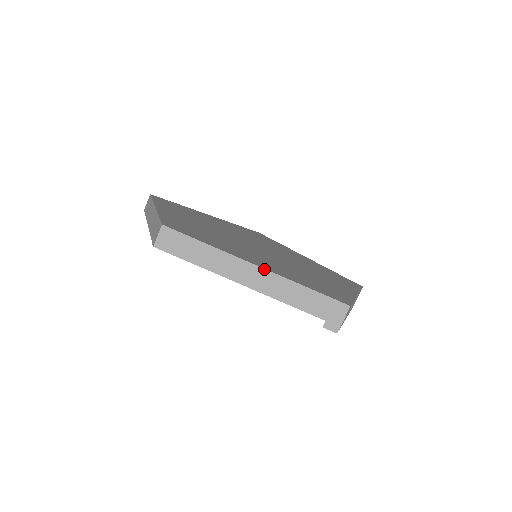
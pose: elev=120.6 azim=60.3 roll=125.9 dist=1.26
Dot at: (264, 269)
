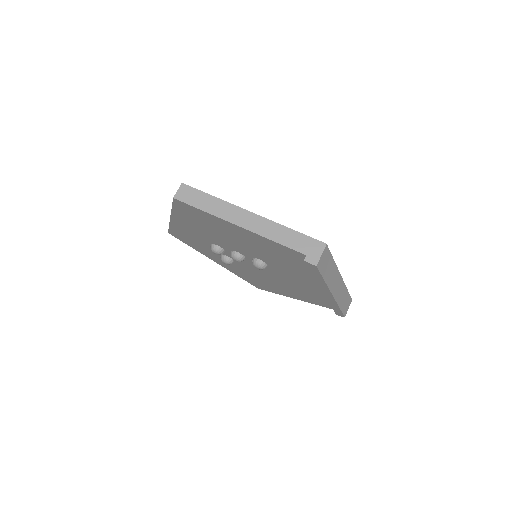
Dot at: (257, 215)
